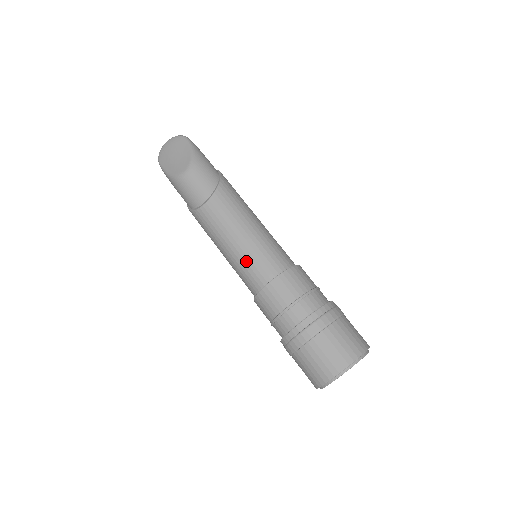
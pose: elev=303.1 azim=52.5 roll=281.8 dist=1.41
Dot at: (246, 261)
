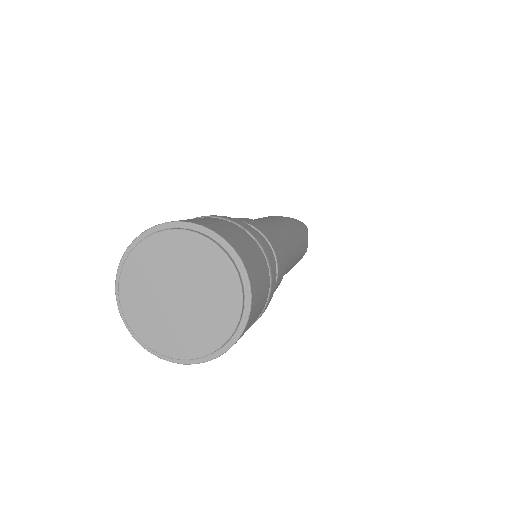
Dot at: occluded
